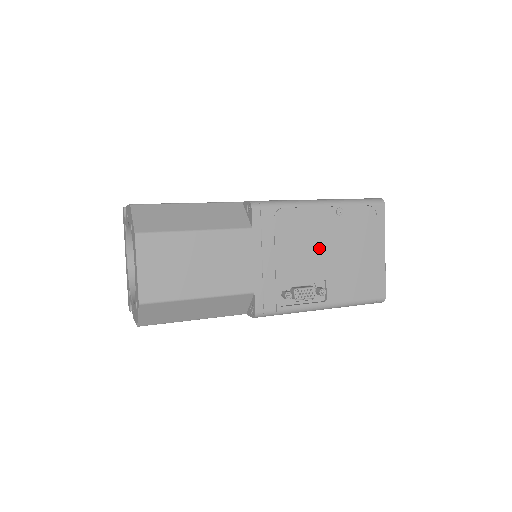
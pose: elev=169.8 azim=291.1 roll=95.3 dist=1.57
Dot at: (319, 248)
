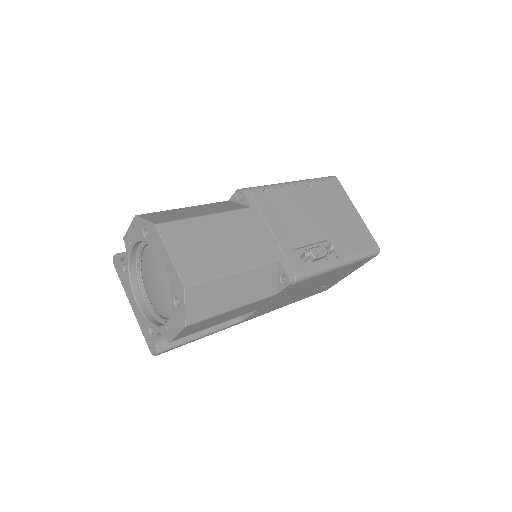
Dot at: (309, 216)
